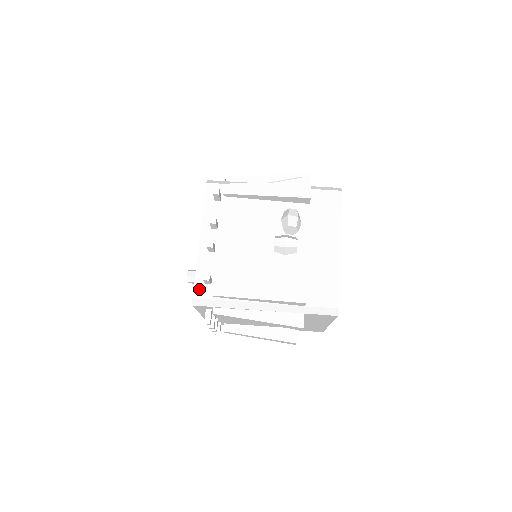
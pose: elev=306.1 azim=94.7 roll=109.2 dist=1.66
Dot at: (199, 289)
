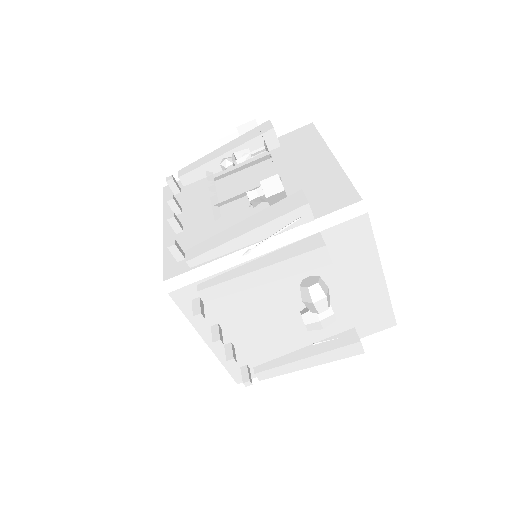
Dot at: (239, 377)
